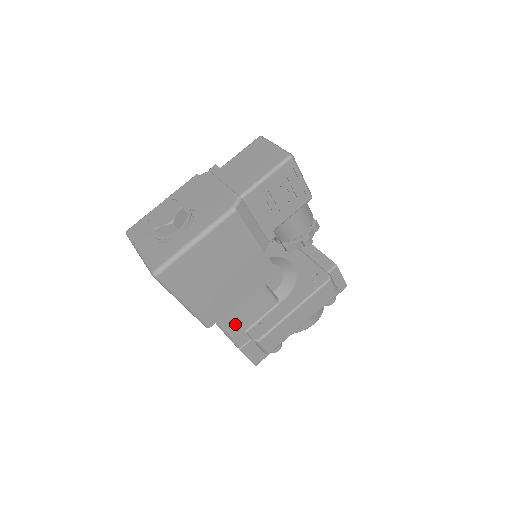
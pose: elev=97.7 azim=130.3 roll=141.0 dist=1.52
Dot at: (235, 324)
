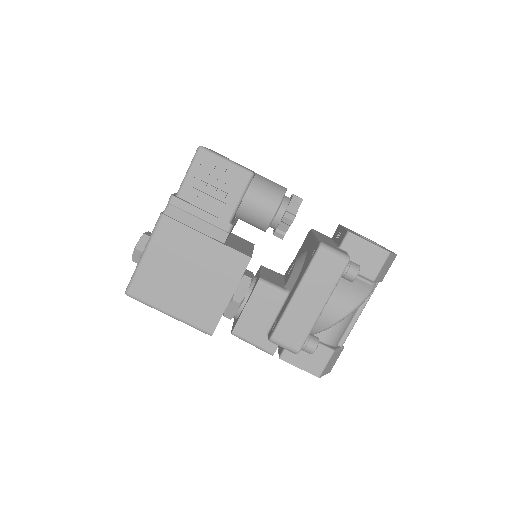
Dot at: (249, 328)
